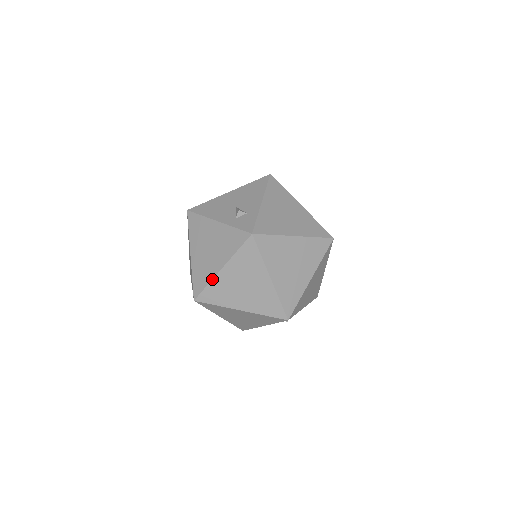
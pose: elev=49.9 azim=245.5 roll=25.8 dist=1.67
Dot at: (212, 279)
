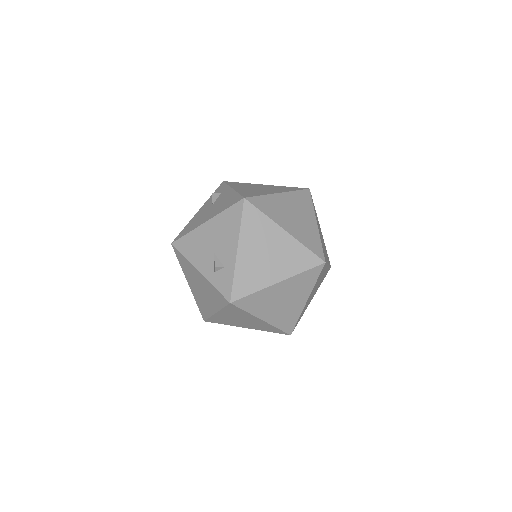
Dot at: (211, 316)
